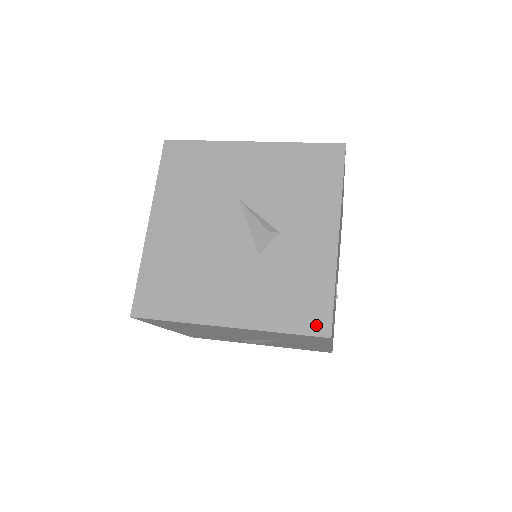
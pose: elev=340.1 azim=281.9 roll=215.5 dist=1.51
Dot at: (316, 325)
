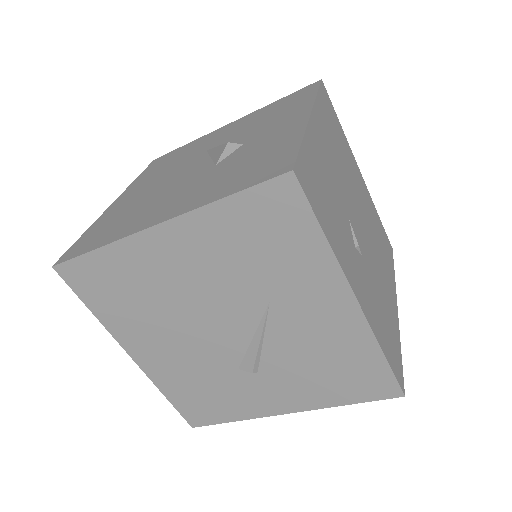
Dot at: (273, 171)
